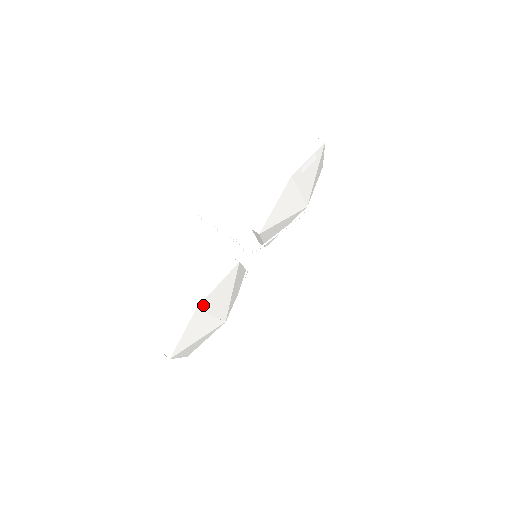
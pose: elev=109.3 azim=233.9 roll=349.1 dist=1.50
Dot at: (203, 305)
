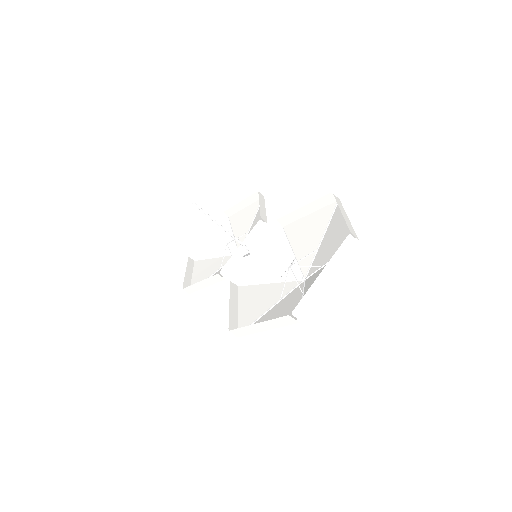
Dot at: occluded
